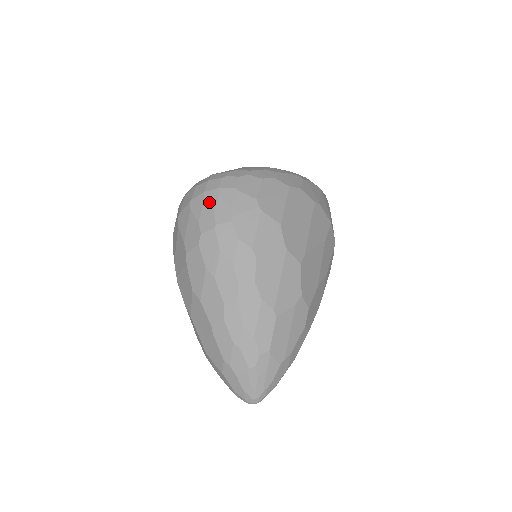
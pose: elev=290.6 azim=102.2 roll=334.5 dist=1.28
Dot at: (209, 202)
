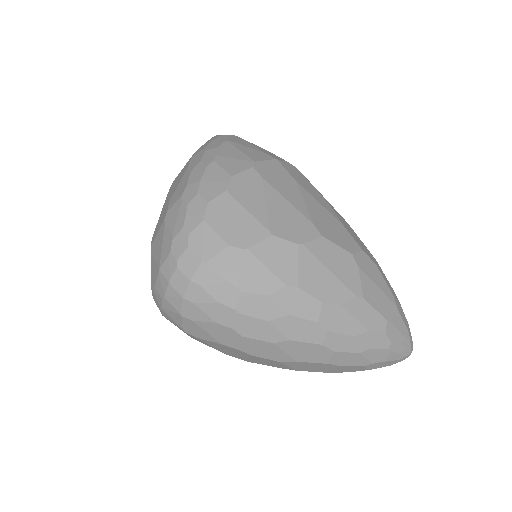
Dot at: (201, 300)
